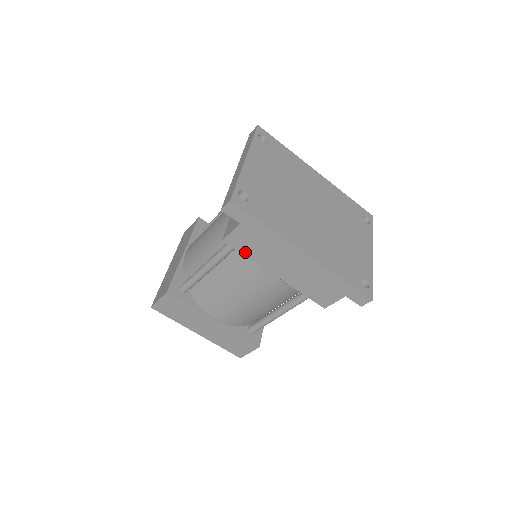
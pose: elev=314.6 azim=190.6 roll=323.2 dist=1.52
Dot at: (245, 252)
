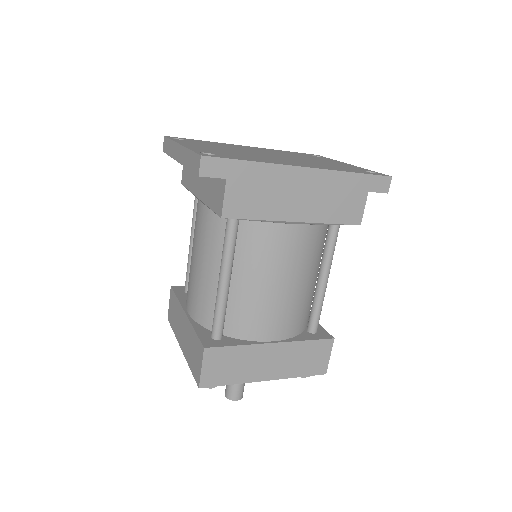
Dot at: (251, 214)
